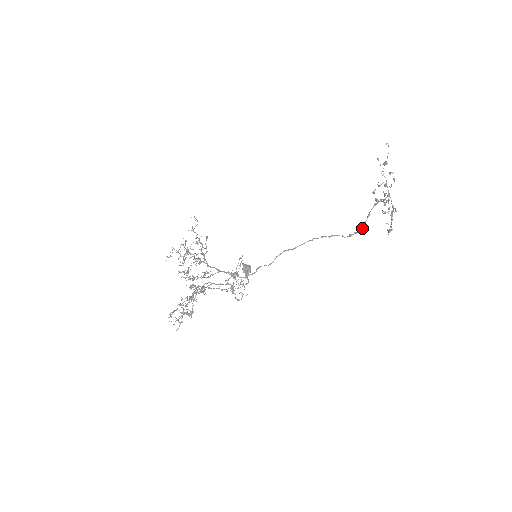
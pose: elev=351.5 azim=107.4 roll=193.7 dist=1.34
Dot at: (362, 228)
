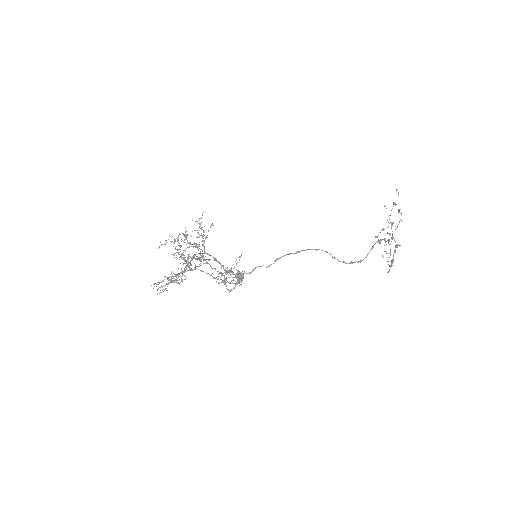
Dot at: (364, 258)
